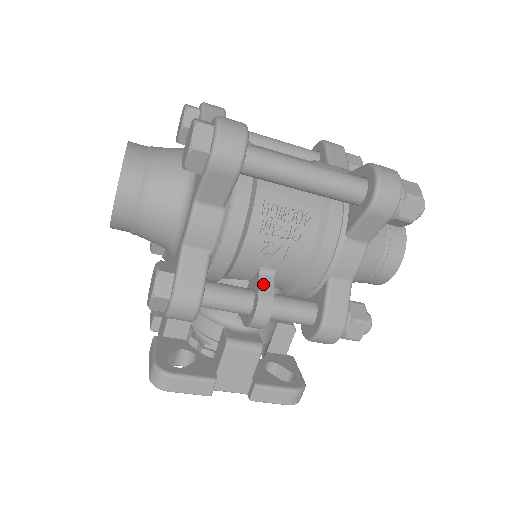
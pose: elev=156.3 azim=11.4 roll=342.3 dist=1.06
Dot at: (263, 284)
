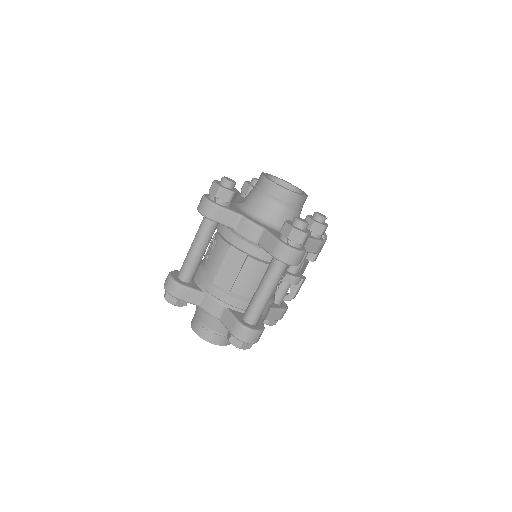
Dot at: (288, 280)
